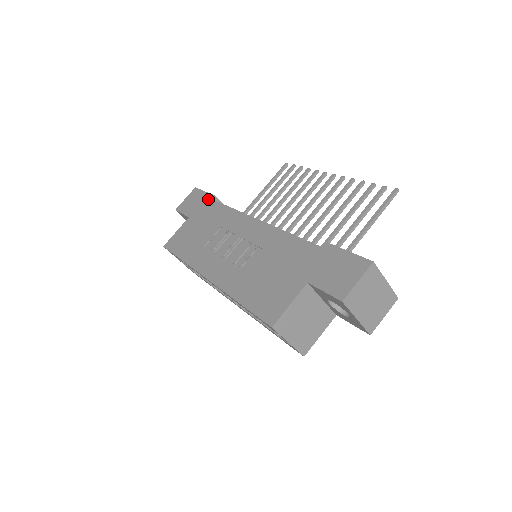
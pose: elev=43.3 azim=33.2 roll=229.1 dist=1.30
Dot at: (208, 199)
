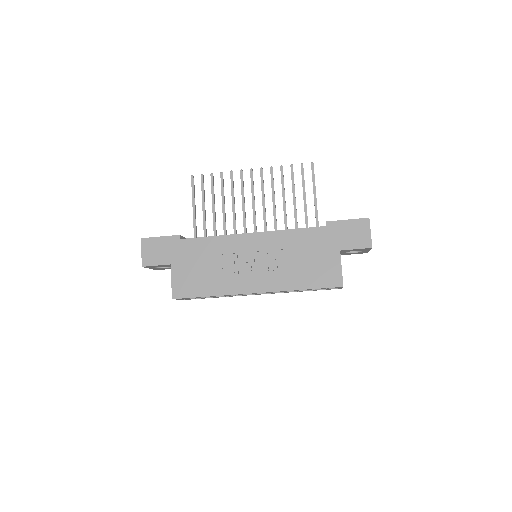
Dot at: (175, 241)
